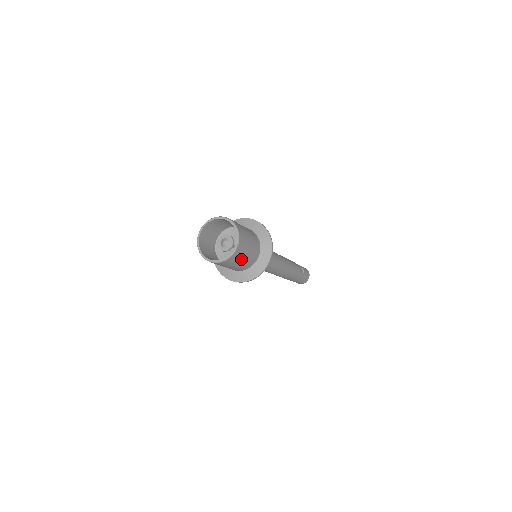
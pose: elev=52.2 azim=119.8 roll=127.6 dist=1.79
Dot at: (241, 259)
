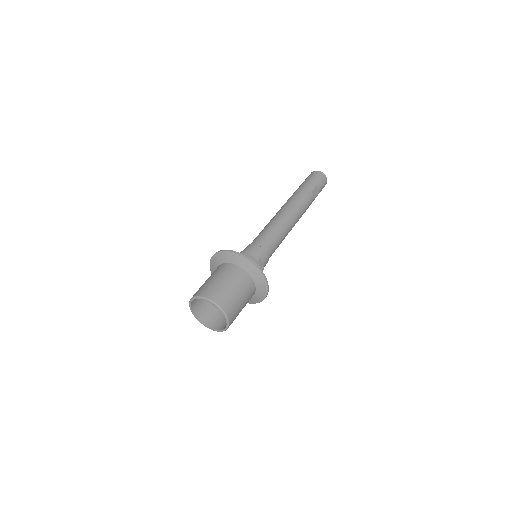
Dot at: occluded
